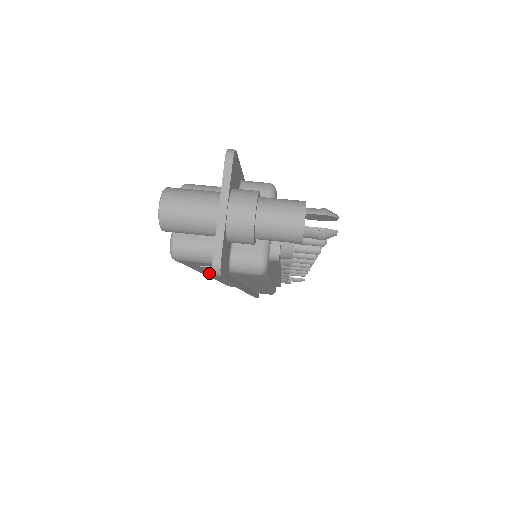
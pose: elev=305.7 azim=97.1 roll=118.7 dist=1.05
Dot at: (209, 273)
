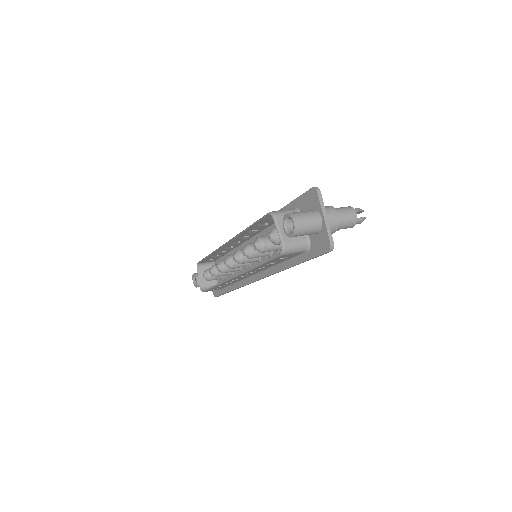
Dot at: (256, 269)
